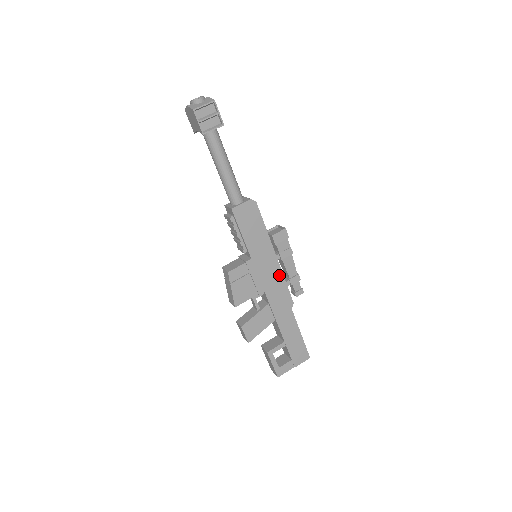
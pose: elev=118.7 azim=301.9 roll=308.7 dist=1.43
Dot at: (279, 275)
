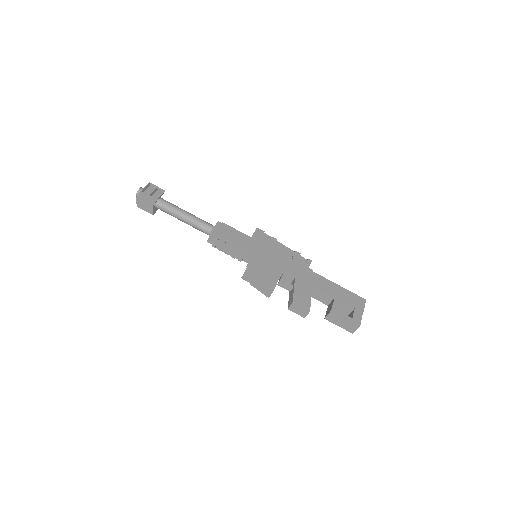
Dot at: (283, 257)
